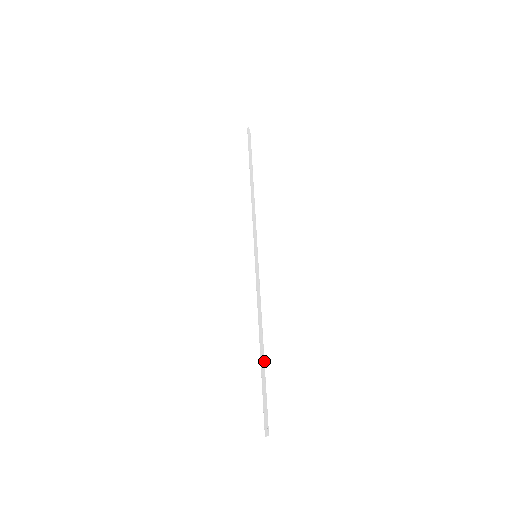
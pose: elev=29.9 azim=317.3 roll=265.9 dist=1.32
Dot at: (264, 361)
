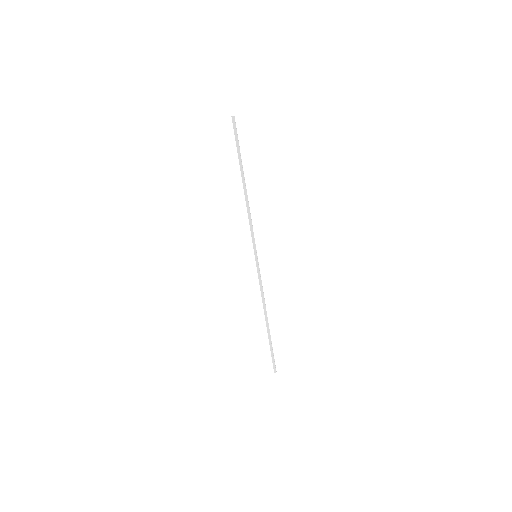
Dot at: occluded
